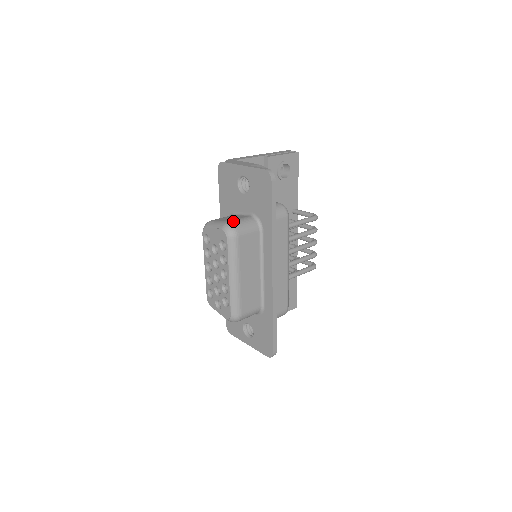
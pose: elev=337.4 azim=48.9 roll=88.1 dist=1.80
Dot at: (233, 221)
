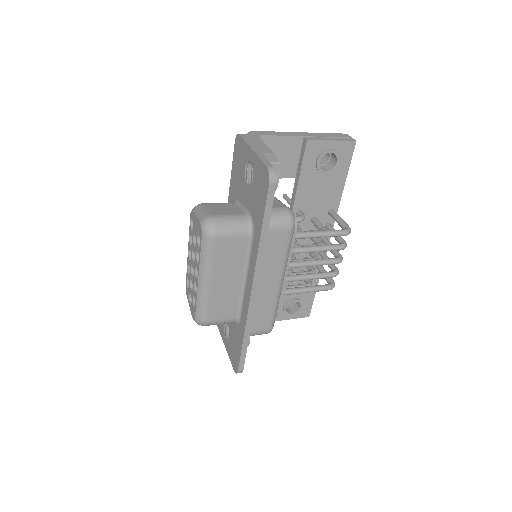
Dot at: (217, 216)
